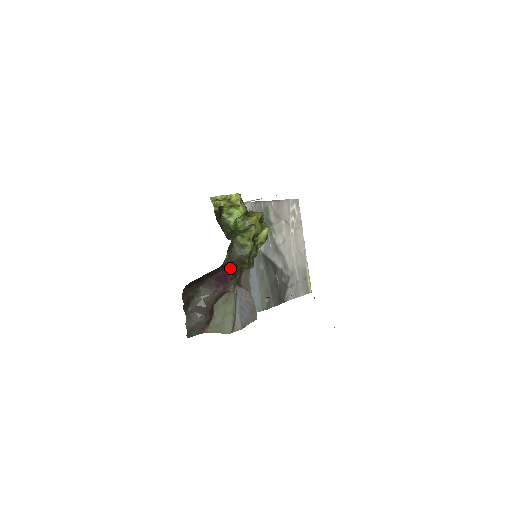
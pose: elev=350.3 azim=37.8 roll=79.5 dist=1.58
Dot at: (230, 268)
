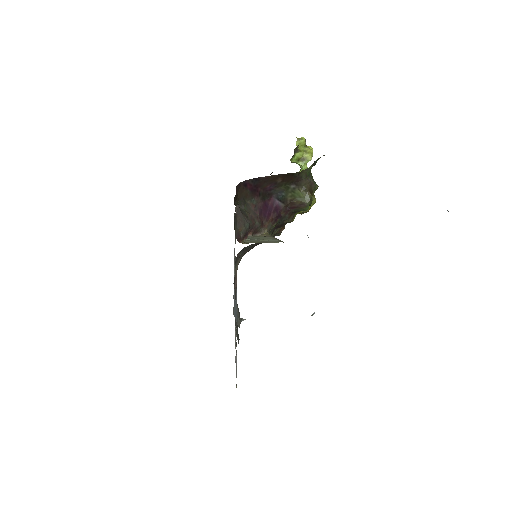
Dot at: (281, 204)
